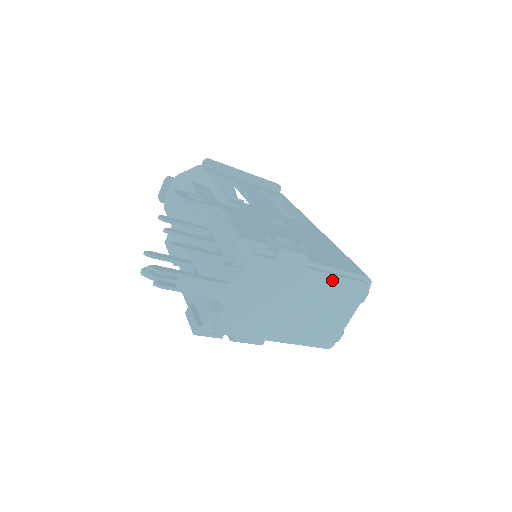
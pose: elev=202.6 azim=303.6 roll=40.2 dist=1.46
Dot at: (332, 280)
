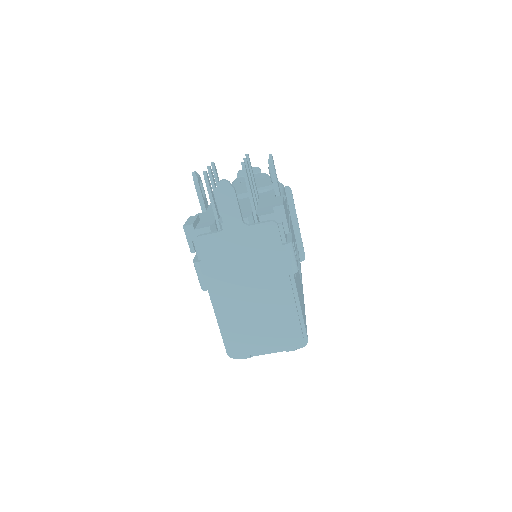
Dot at: (291, 306)
